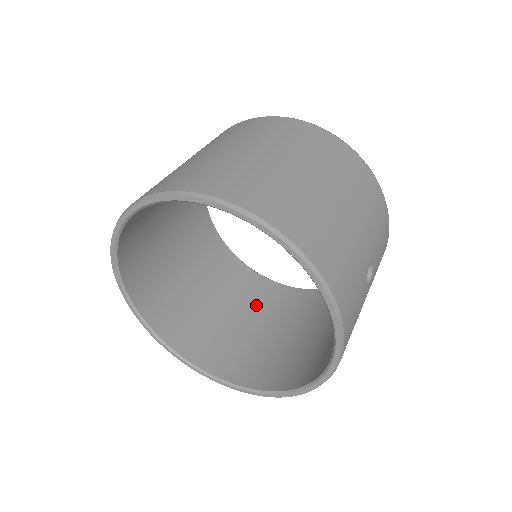
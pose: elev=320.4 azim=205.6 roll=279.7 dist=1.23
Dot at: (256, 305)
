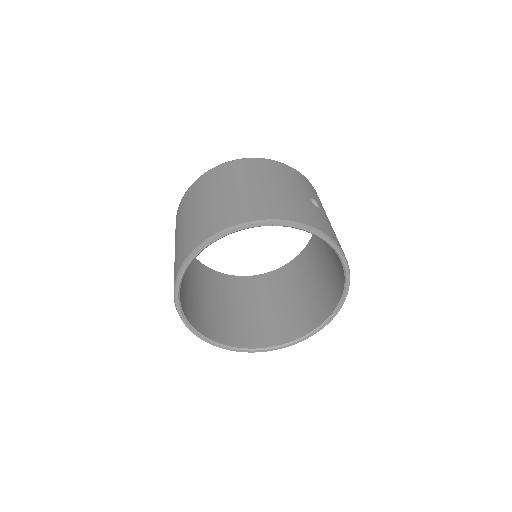
Dot at: (285, 287)
